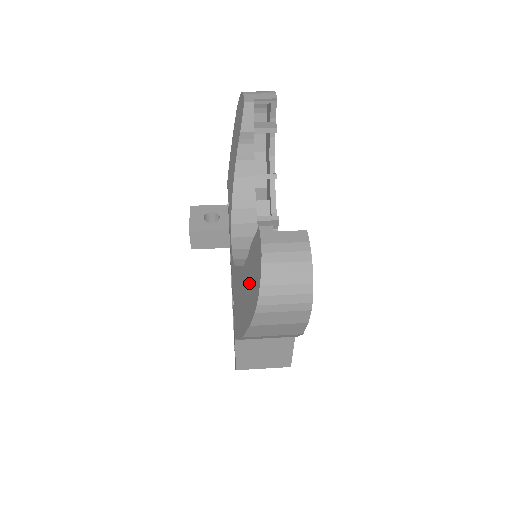
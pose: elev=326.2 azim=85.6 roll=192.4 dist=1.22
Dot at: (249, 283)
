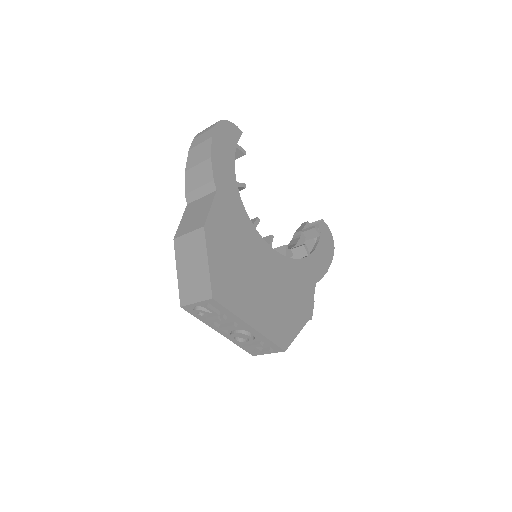
Dot at: occluded
